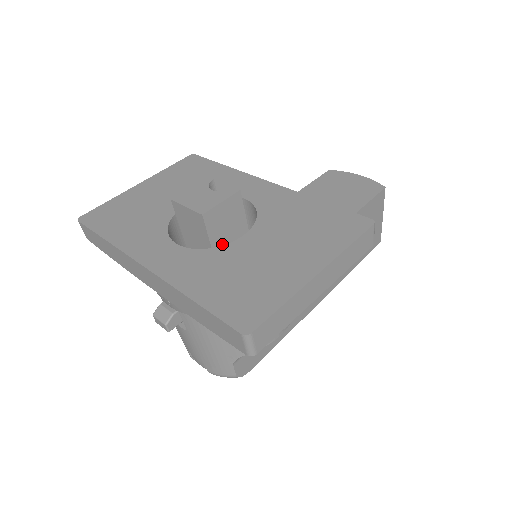
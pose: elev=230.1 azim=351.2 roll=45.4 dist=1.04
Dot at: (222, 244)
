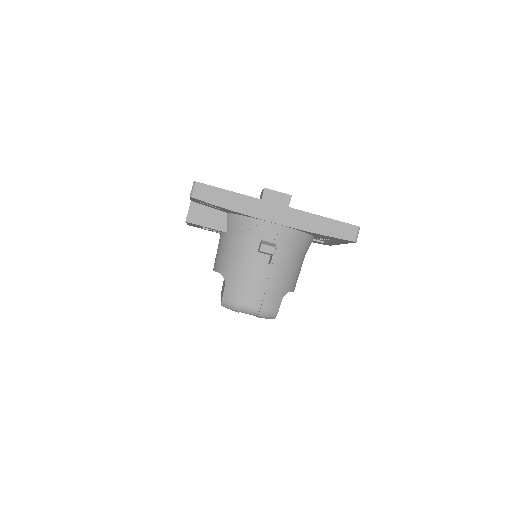
Dot at: occluded
